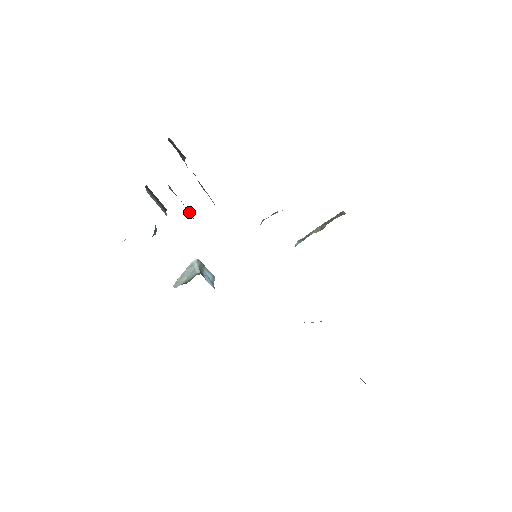
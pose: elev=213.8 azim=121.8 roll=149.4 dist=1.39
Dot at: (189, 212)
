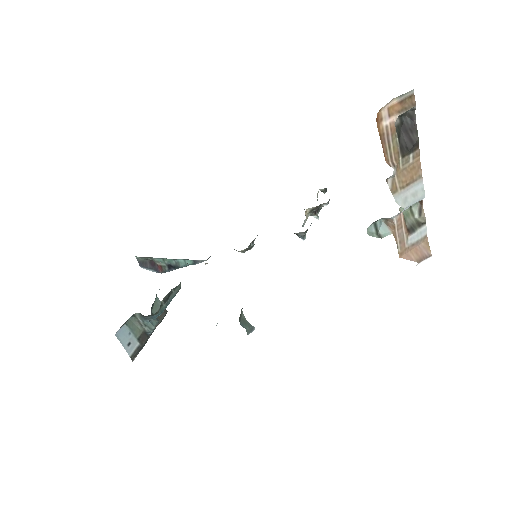
Dot at: occluded
